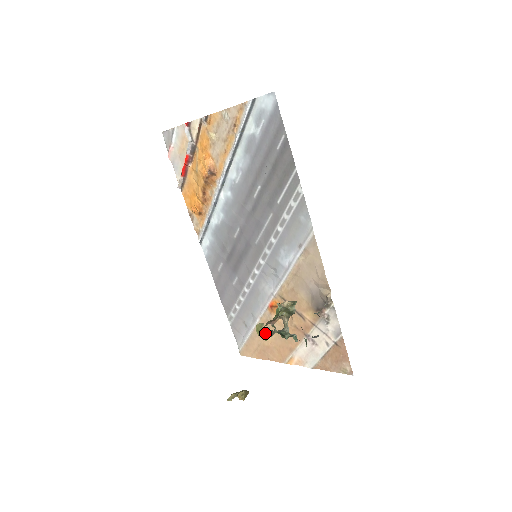
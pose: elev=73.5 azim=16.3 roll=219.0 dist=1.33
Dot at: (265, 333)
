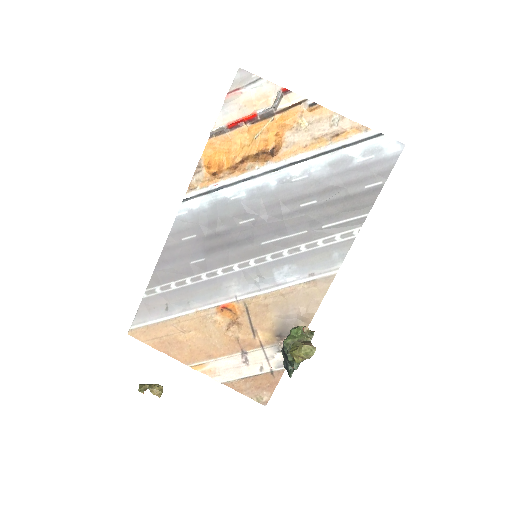
Dot at: (310, 357)
